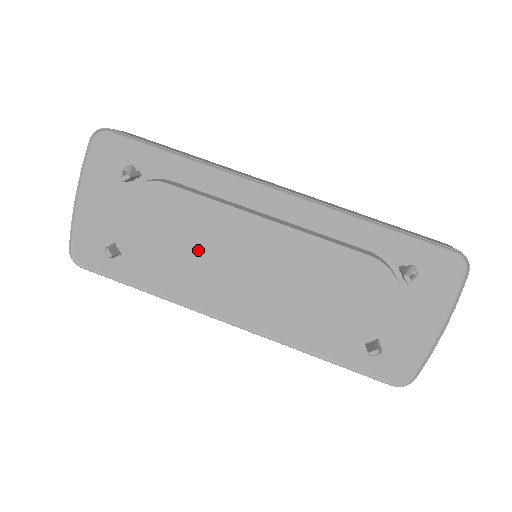
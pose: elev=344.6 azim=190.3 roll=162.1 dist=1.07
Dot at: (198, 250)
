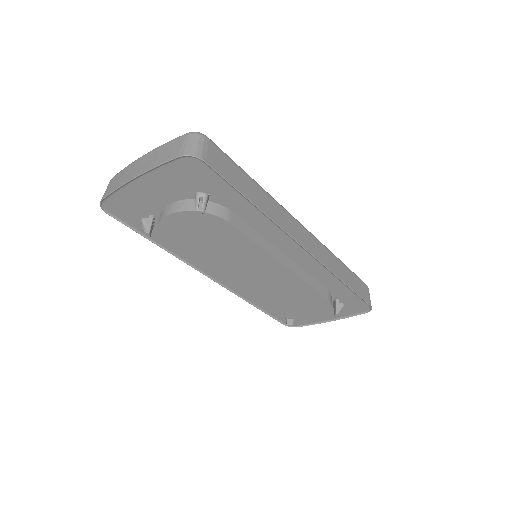
Dot at: (223, 257)
